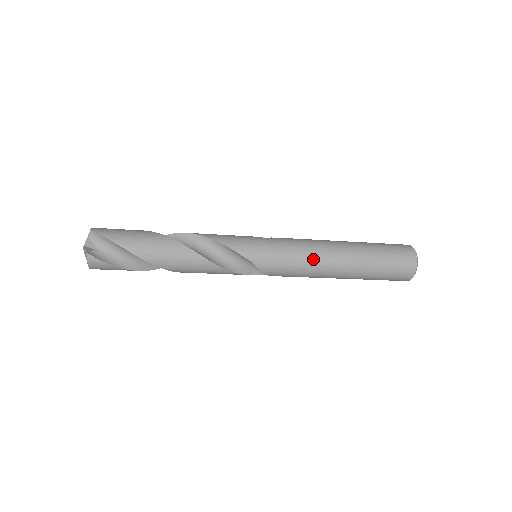
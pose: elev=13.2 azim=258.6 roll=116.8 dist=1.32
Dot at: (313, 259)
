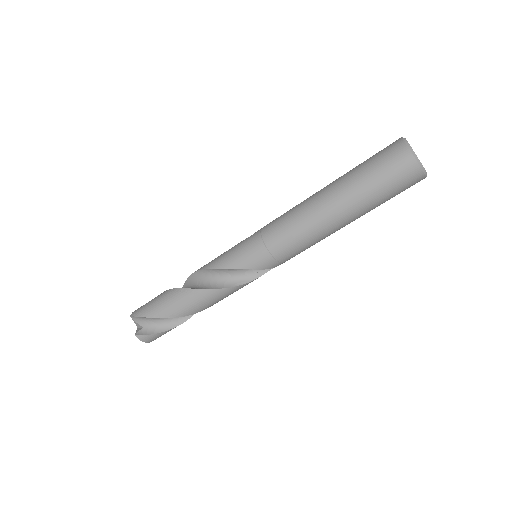
Dot at: (297, 230)
